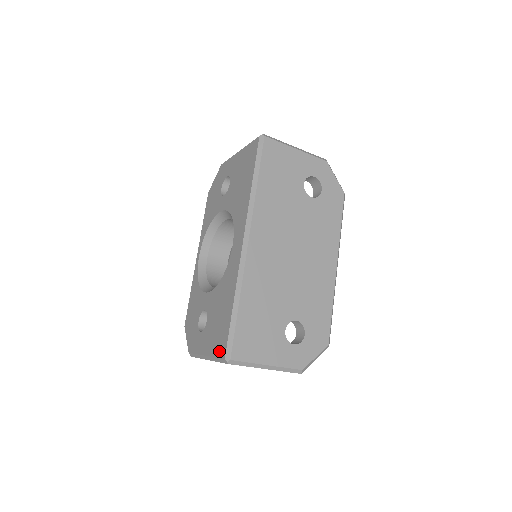
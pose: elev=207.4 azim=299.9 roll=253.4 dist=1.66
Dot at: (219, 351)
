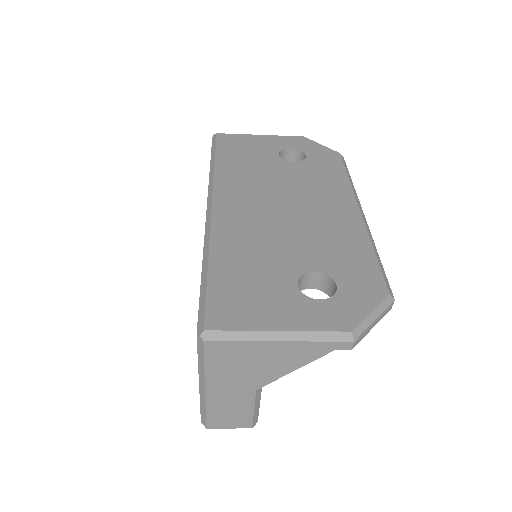
Dot at: occluded
